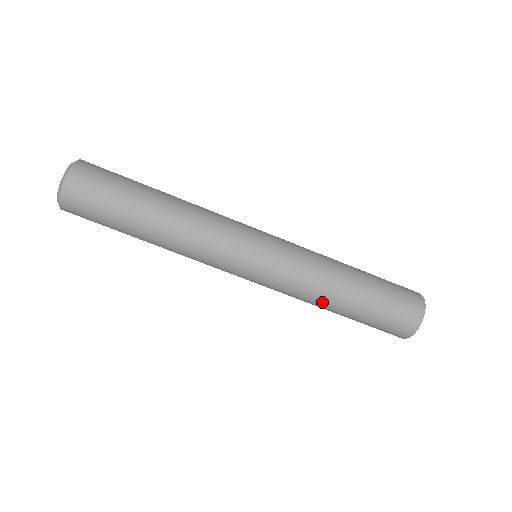
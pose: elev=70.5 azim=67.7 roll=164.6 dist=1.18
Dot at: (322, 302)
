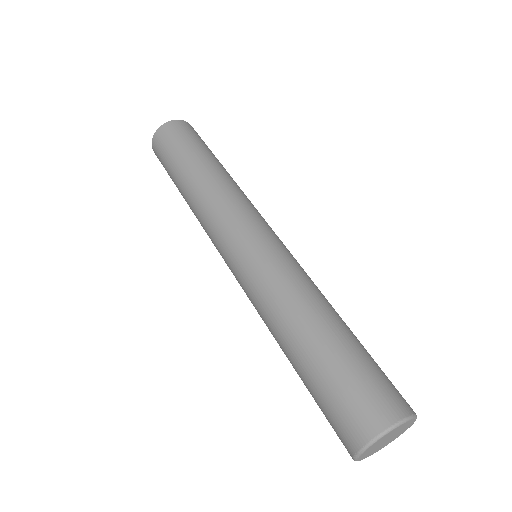
Dot at: (319, 300)
